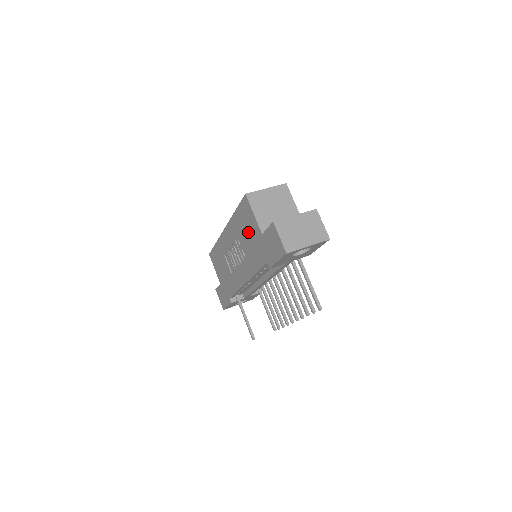
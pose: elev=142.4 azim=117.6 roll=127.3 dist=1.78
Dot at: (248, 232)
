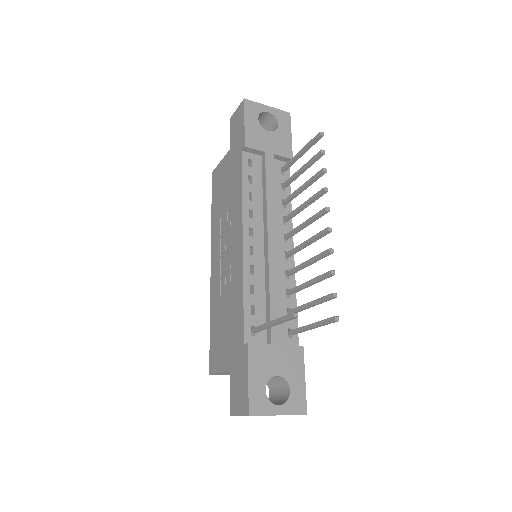
Dot at: (223, 186)
